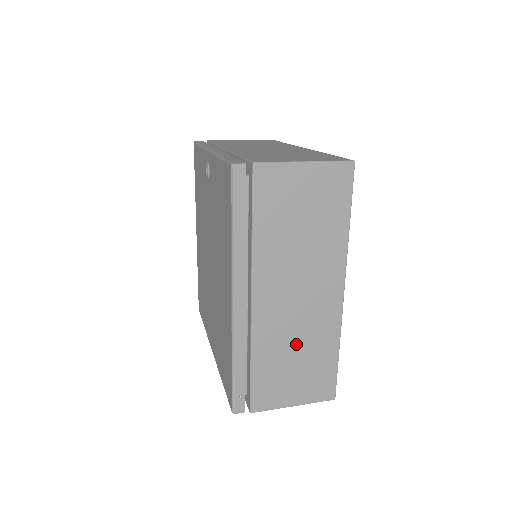
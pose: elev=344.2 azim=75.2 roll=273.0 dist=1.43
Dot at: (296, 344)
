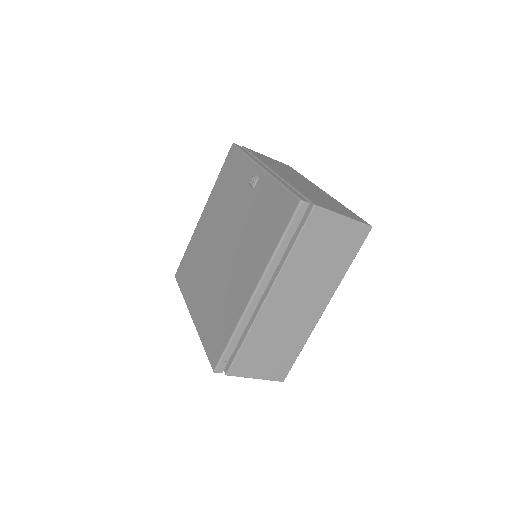
Dot at: (279, 336)
